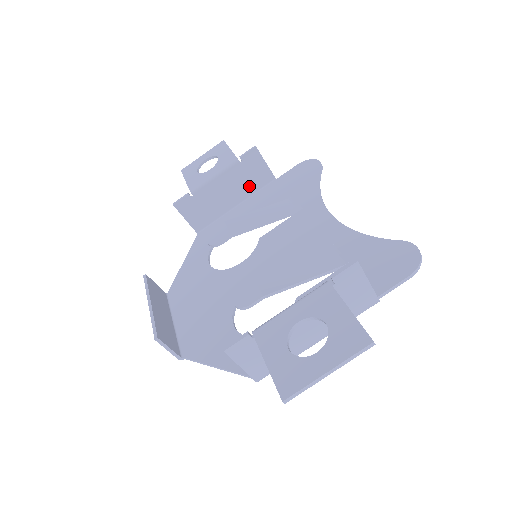
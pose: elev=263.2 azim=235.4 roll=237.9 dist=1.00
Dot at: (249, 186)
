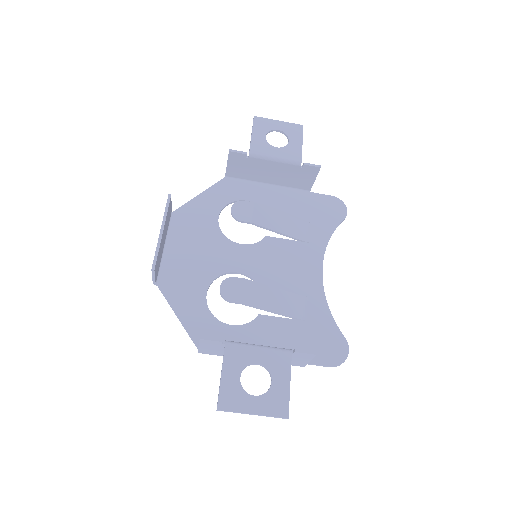
Dot at: (290, 181)
